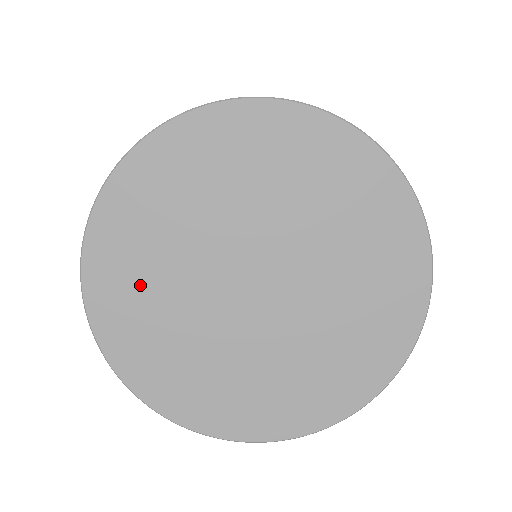
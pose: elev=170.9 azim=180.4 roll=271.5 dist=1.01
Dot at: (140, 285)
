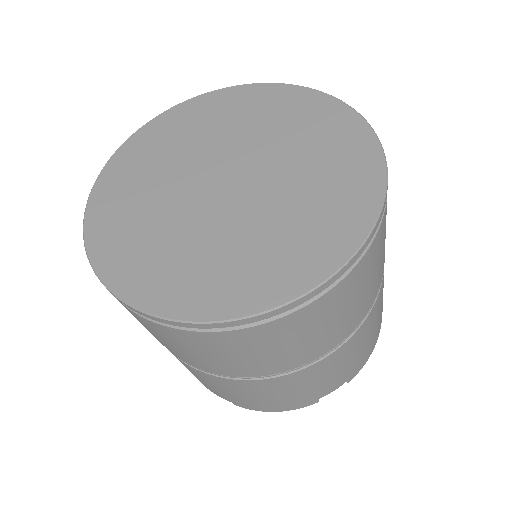
Dot at: (131, 198)
